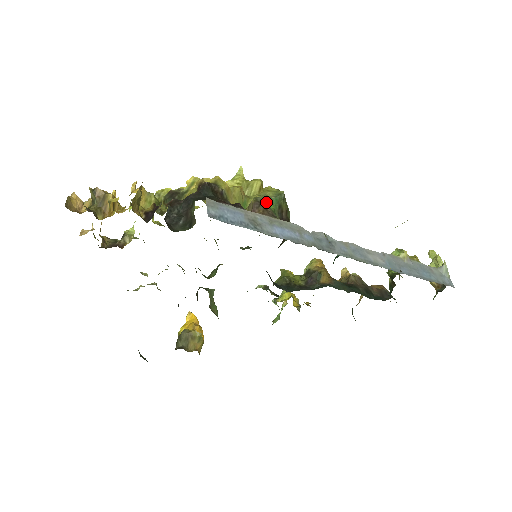
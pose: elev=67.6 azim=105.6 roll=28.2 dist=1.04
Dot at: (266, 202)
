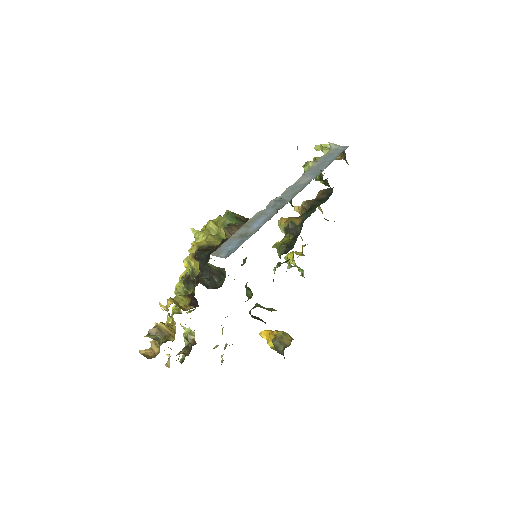
Dot at: occluded
